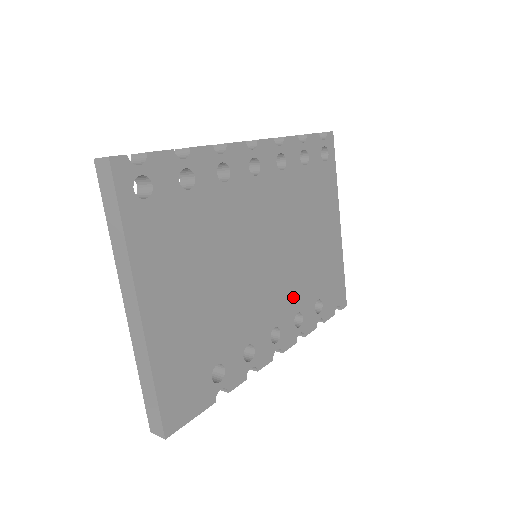
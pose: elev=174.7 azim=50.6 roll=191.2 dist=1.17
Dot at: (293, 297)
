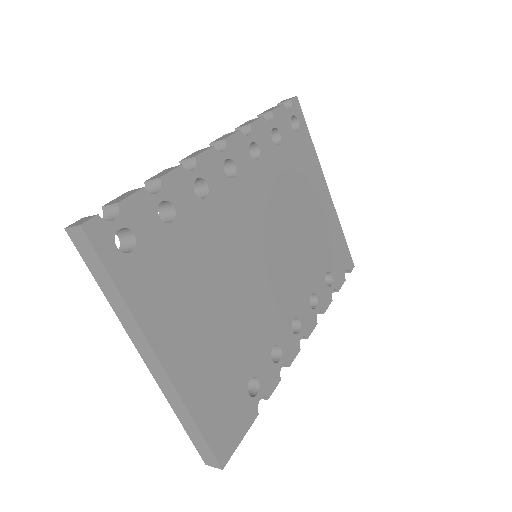
Dot at: (303, 282)
